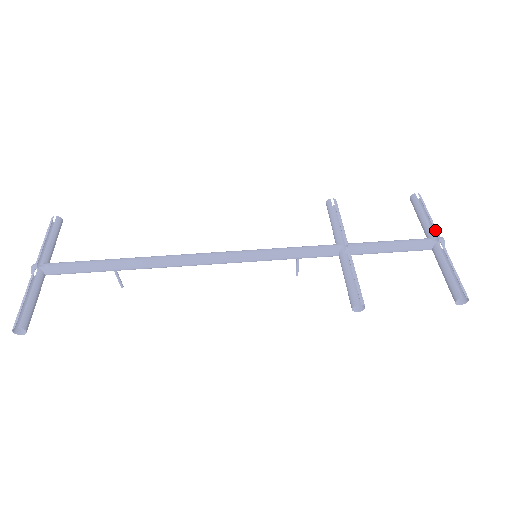
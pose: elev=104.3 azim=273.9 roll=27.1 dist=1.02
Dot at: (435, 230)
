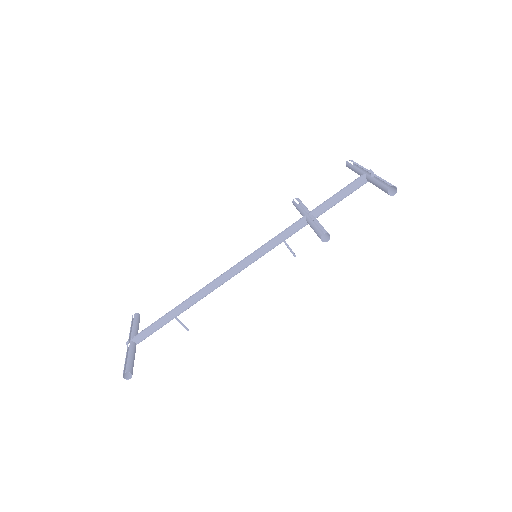
Dot at: (364, 169)
